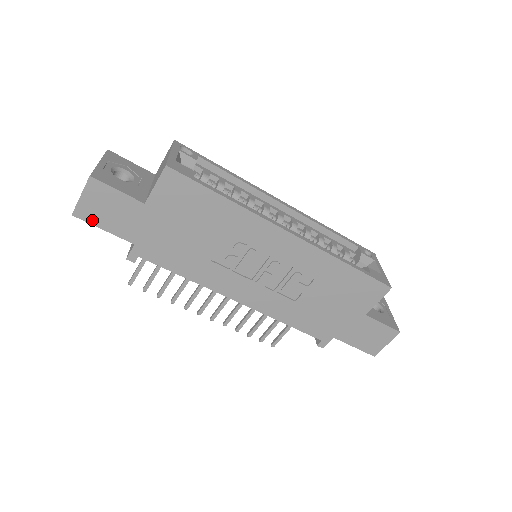
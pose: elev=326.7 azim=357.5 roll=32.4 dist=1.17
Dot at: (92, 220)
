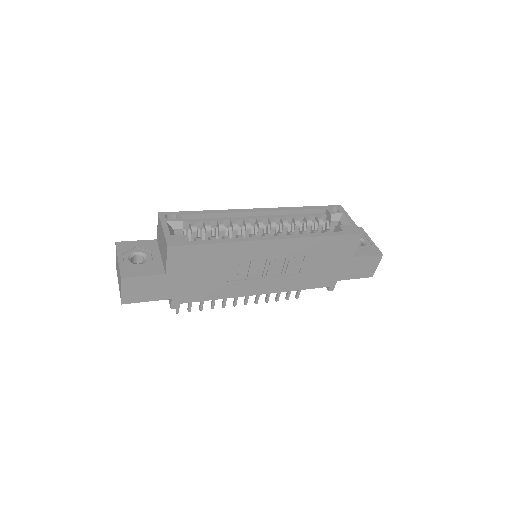
Dot at: (136, 300)
